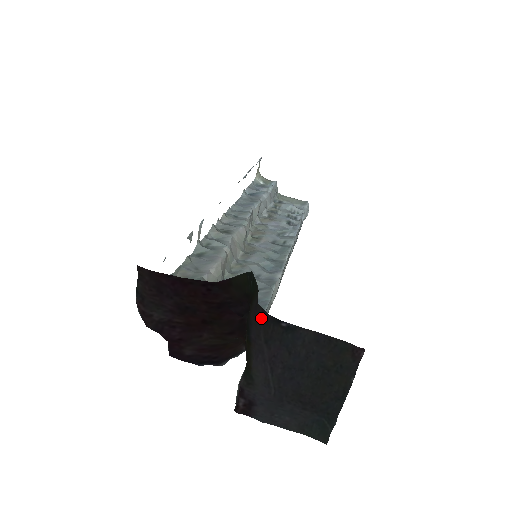
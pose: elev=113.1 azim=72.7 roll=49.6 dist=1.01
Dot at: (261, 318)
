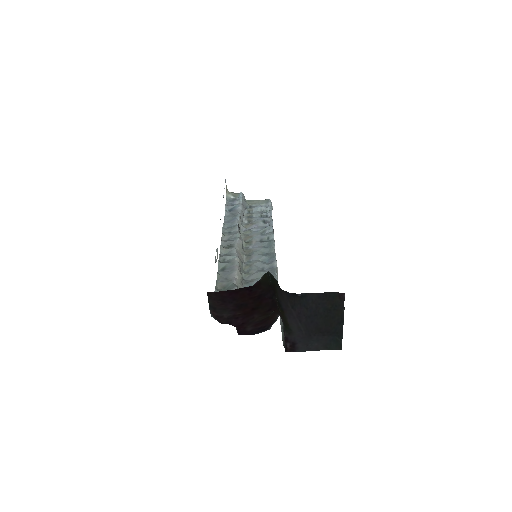
Dot at: (286, 296)
